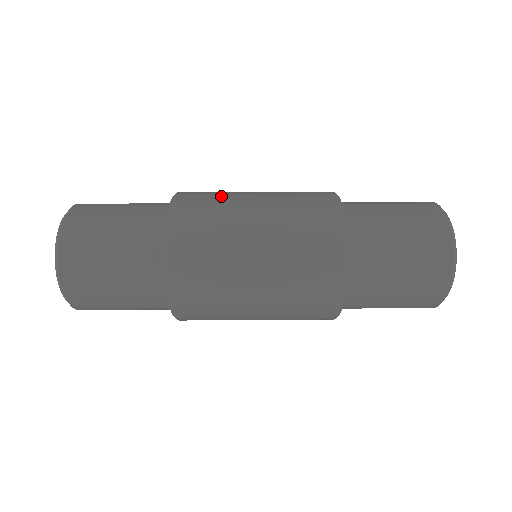
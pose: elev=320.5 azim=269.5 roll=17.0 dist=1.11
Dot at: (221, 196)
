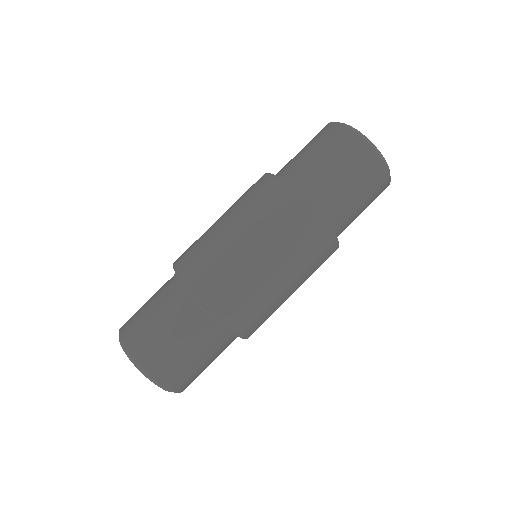
Dot at: (202, 241)
